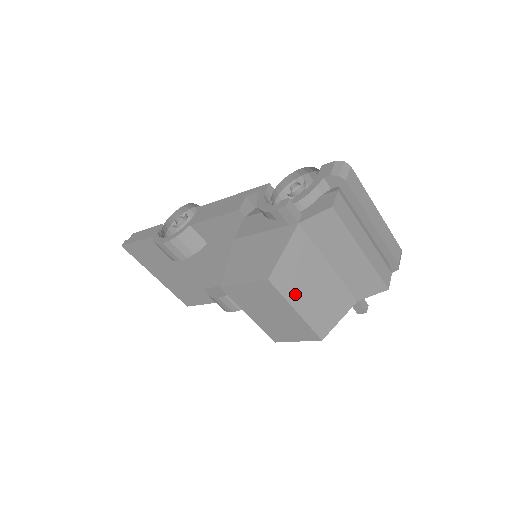
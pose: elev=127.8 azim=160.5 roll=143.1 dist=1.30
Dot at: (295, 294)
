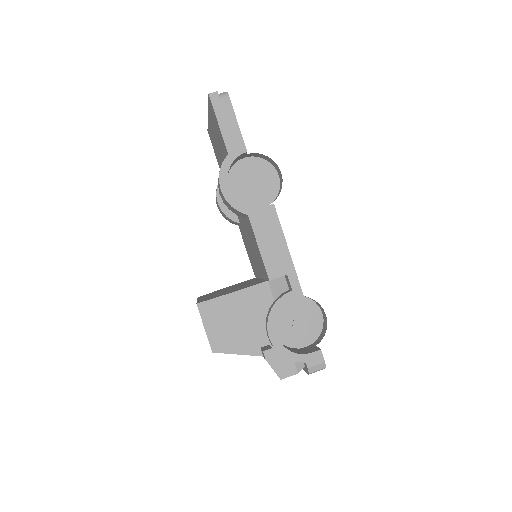
Dot at: occluded
